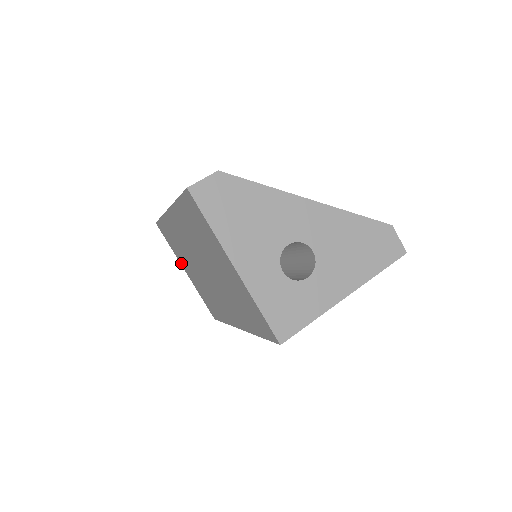
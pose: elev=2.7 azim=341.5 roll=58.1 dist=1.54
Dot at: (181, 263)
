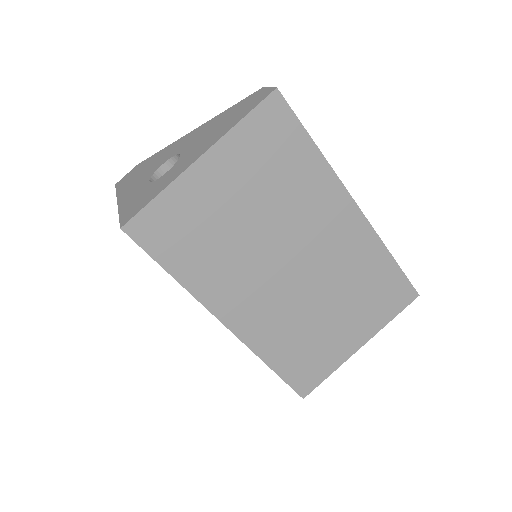
Dot at: occluded
